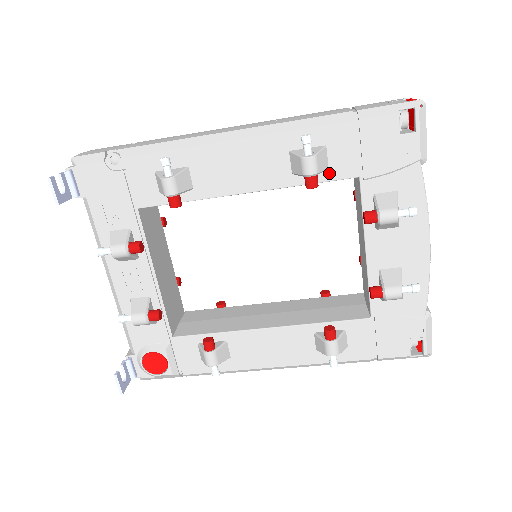
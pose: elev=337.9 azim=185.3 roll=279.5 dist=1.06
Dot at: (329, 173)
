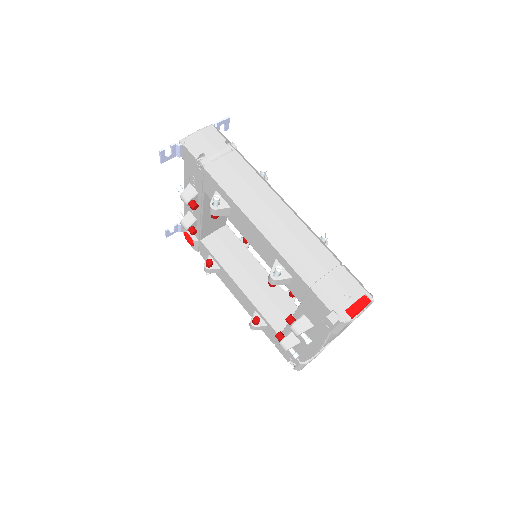
Dot at: (289, 285)
